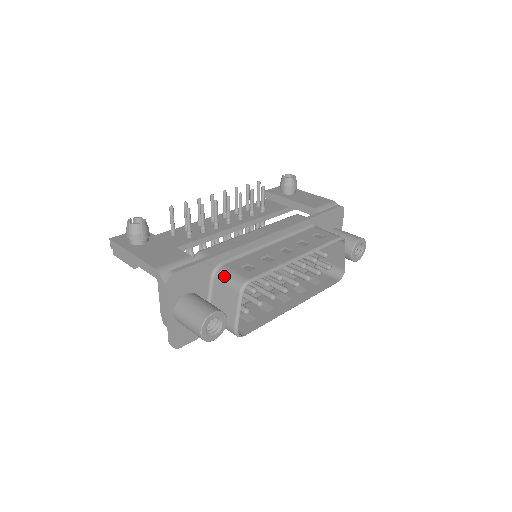
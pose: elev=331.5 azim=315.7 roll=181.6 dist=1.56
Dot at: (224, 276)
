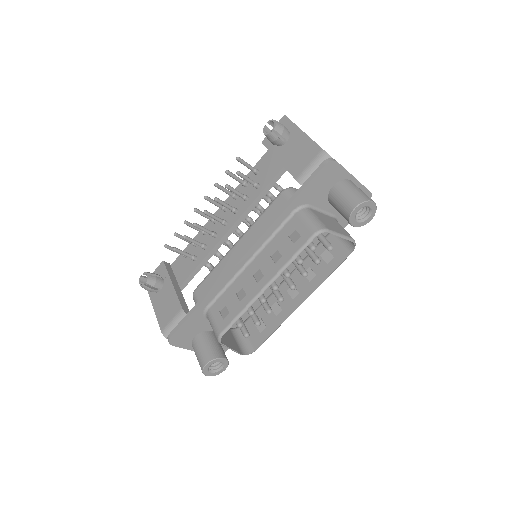
Dot at: (210, 323)
